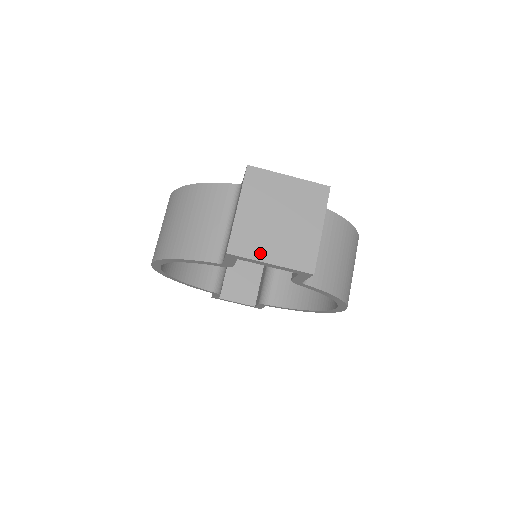
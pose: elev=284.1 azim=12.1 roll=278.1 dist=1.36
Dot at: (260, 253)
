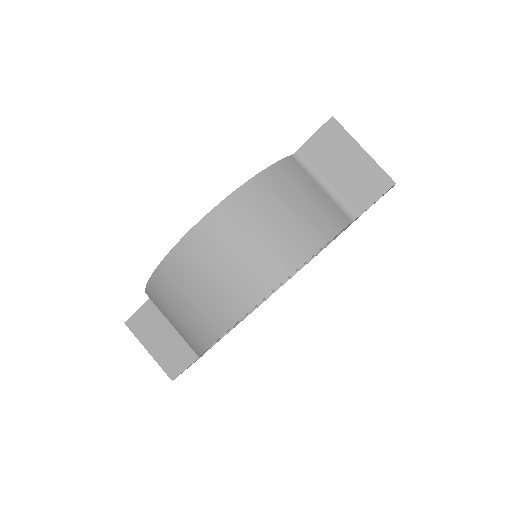
Dot at: occluded
